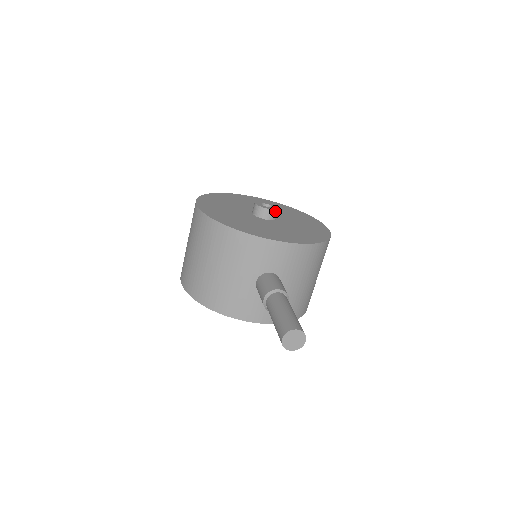
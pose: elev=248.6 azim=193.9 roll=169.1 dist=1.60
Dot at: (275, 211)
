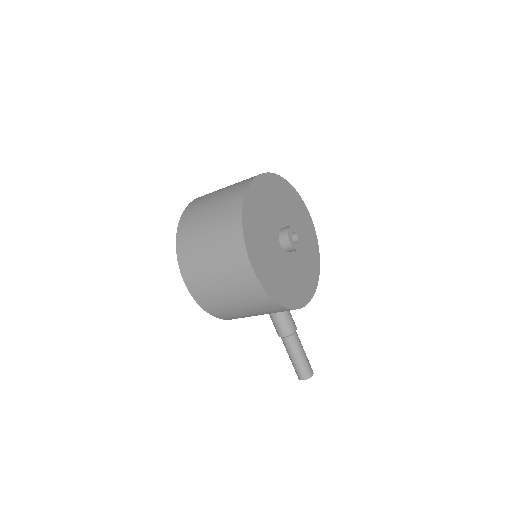
Dot at: (300, 245)
